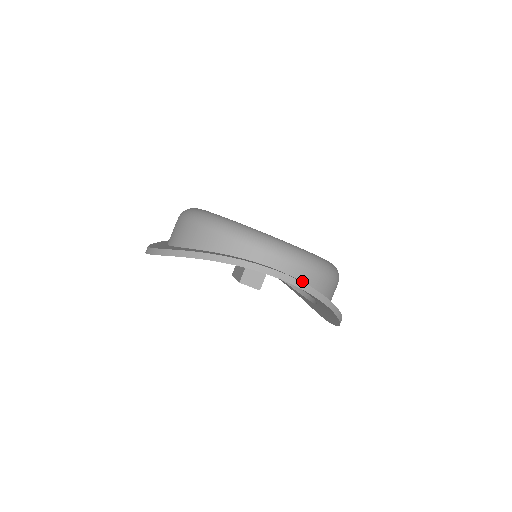
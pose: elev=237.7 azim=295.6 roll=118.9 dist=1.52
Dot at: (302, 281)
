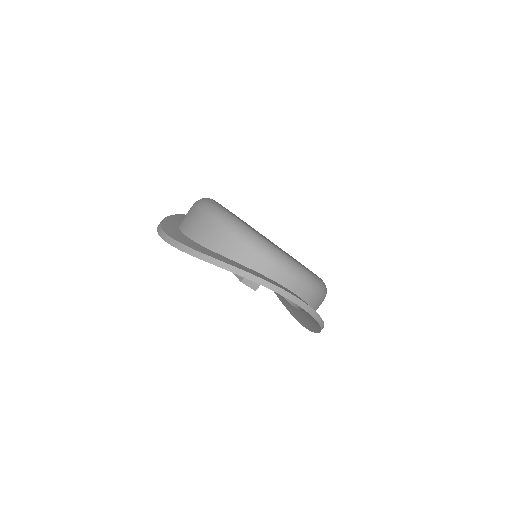
Dot at: (307, 302)
